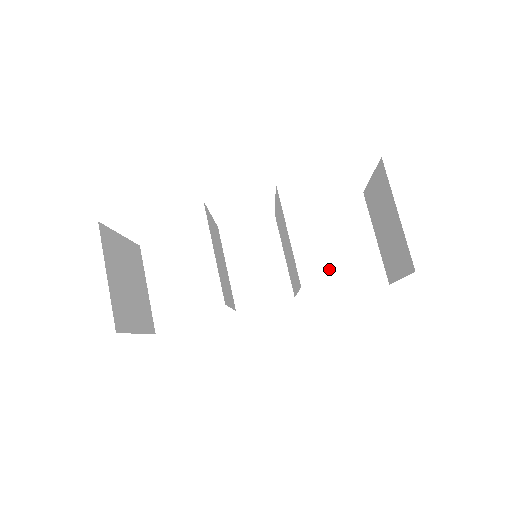
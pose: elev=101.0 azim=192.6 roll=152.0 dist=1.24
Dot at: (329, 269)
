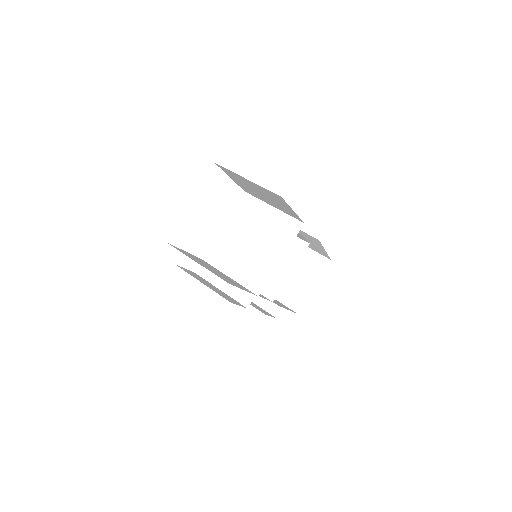
Dot at: occluded
